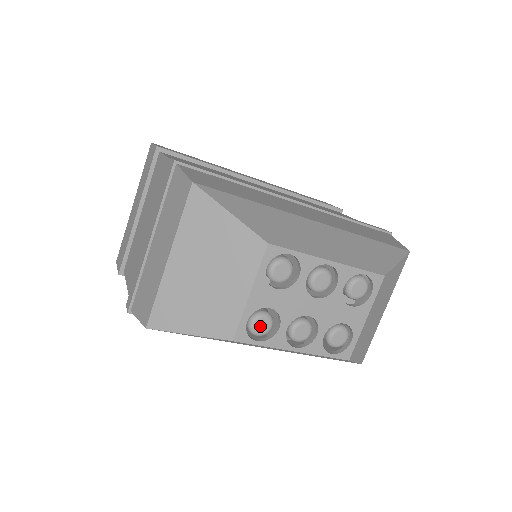
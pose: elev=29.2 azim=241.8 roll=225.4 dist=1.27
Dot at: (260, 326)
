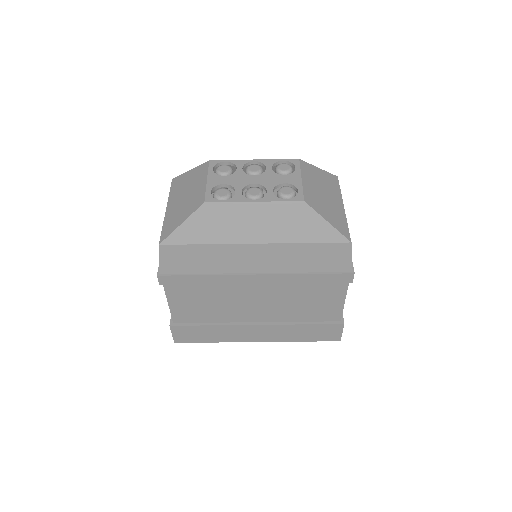
Dot at: (221, 193)
